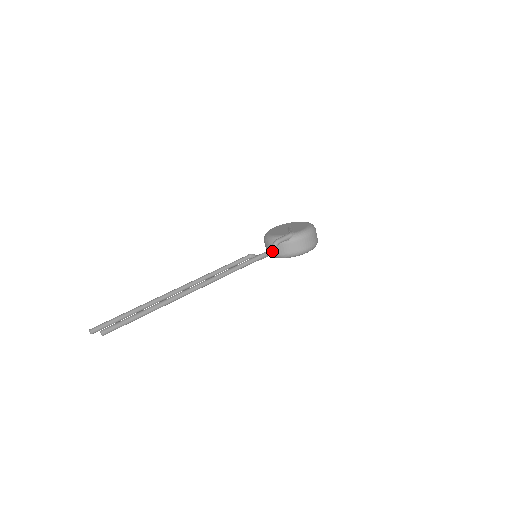
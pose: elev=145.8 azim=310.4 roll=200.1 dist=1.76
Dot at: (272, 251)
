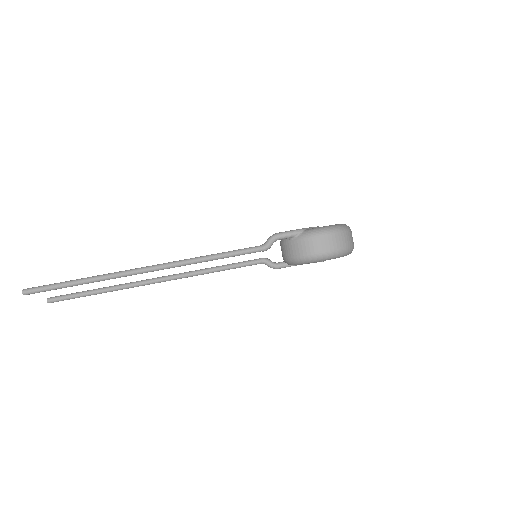
Dot at: (263, 247)
